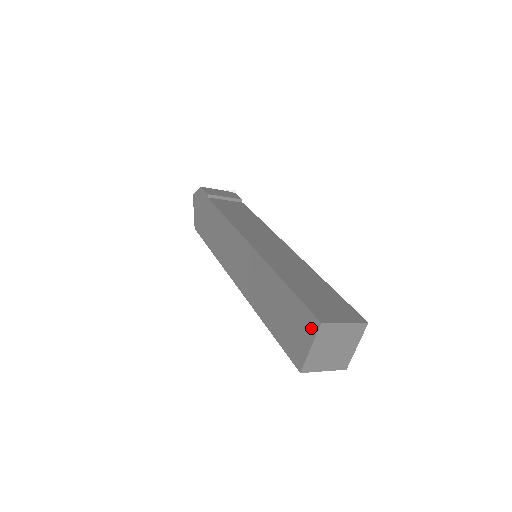
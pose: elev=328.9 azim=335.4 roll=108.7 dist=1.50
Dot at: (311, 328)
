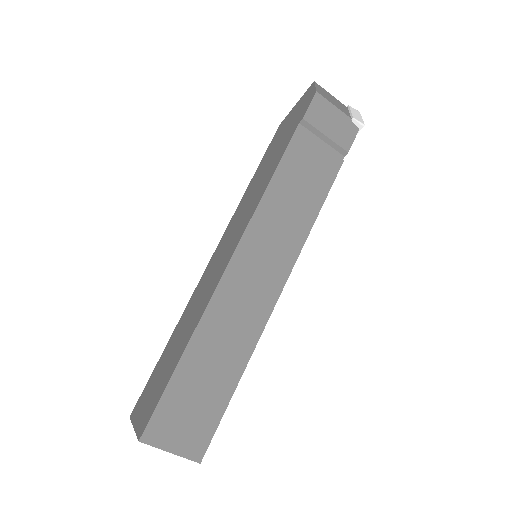
Dot at: (141, 425)
